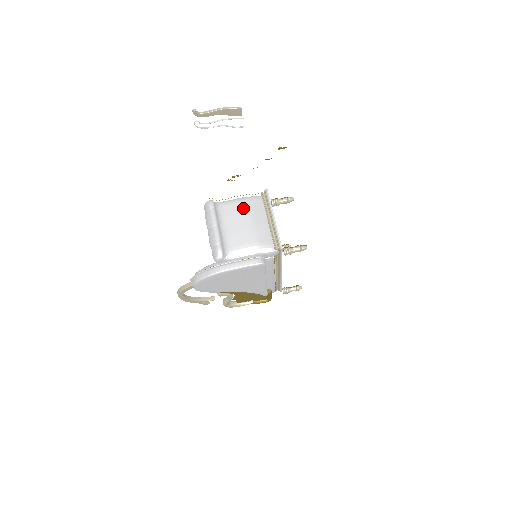
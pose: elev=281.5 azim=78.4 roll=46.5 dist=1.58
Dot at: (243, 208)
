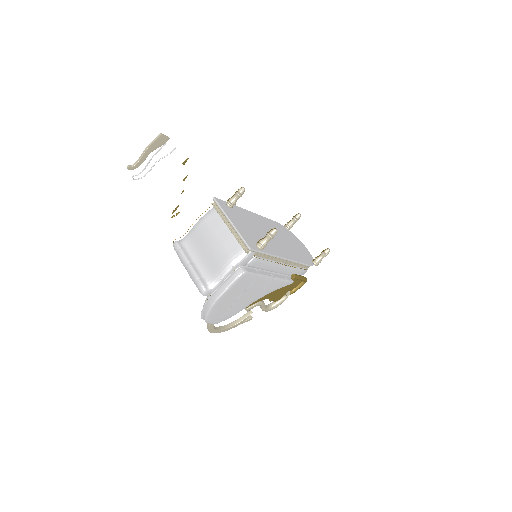
Dot at: (203, 231)
